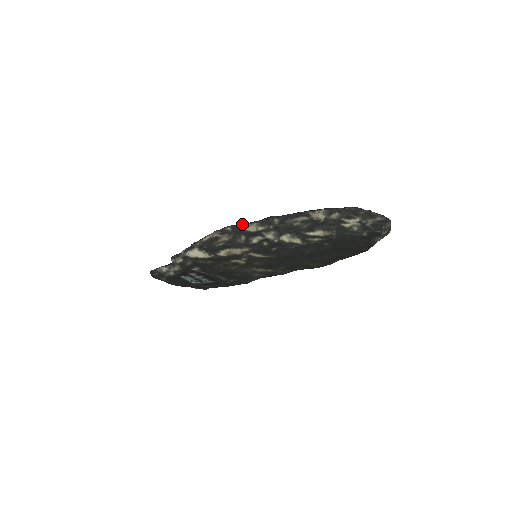
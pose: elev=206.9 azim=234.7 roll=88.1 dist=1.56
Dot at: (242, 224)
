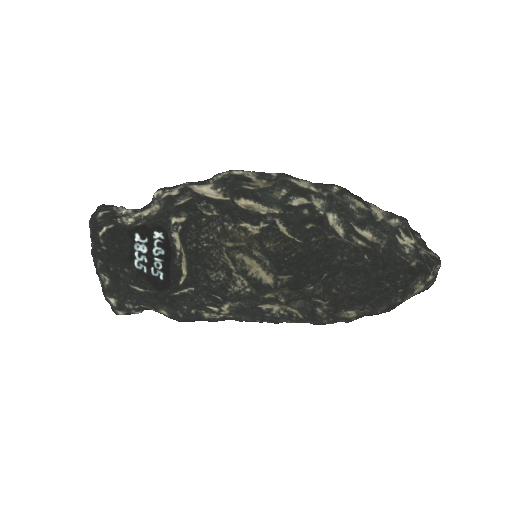
Dot at: occluded
